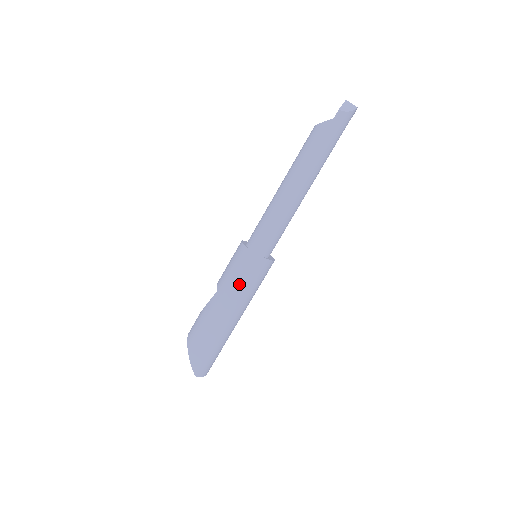
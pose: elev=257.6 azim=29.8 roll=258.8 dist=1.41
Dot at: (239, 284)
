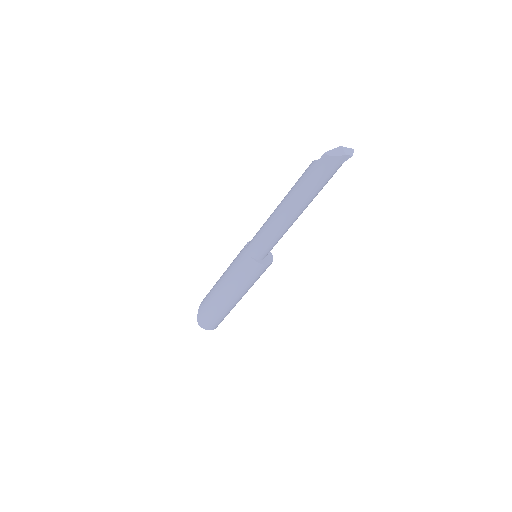
Dot at: (233, 271)
